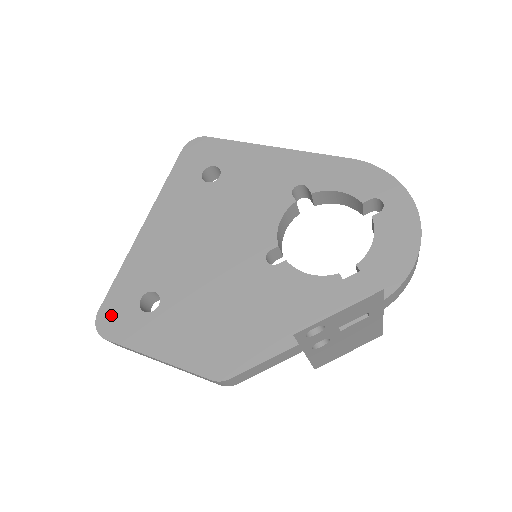
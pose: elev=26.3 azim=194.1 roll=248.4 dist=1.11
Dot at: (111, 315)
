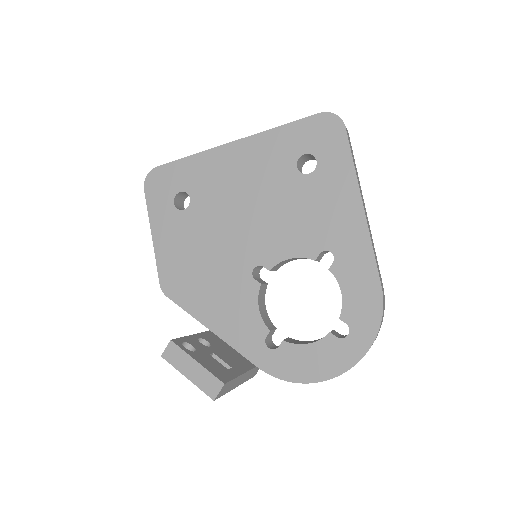
Dot at: (159, 179)
